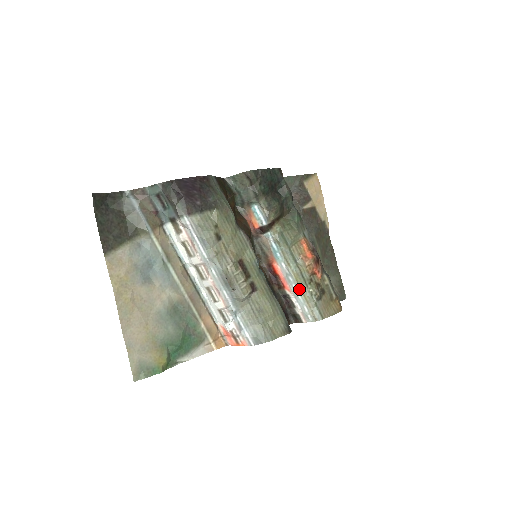
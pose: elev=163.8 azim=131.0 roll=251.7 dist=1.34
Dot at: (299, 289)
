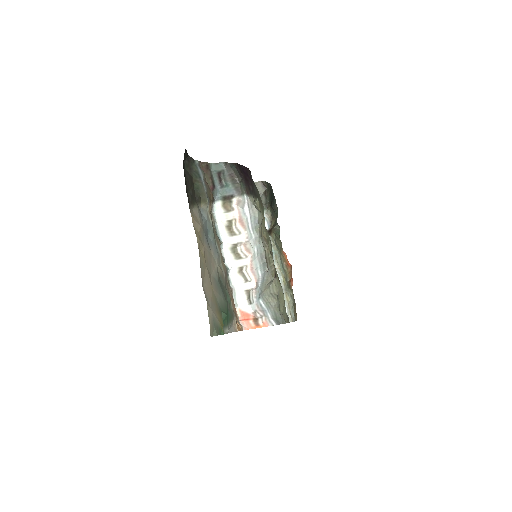
Dot at: (284, 291)
